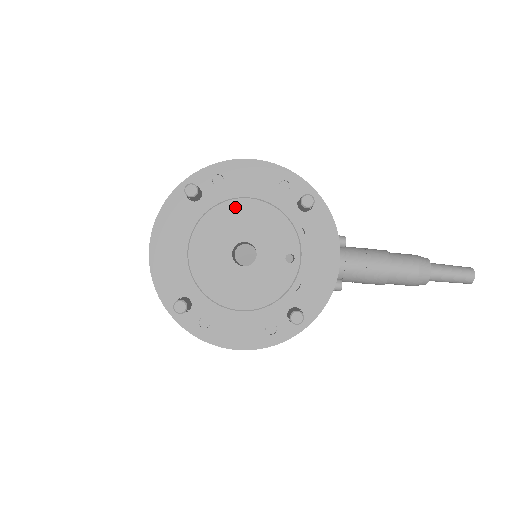
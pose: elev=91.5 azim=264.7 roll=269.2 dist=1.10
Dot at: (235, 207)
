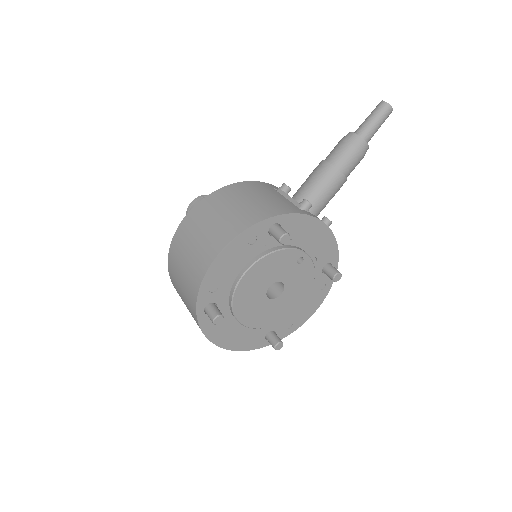
Dot at: (243, 286)
